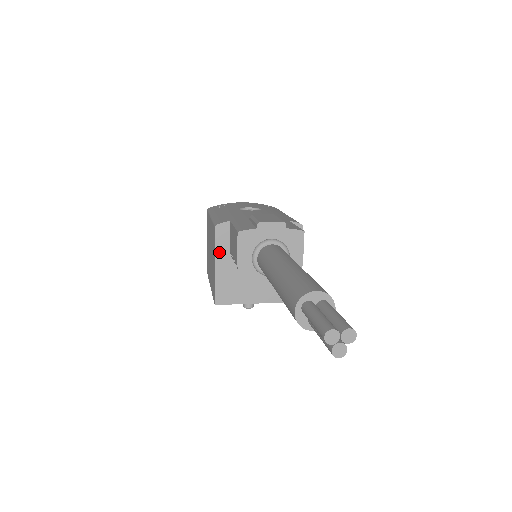
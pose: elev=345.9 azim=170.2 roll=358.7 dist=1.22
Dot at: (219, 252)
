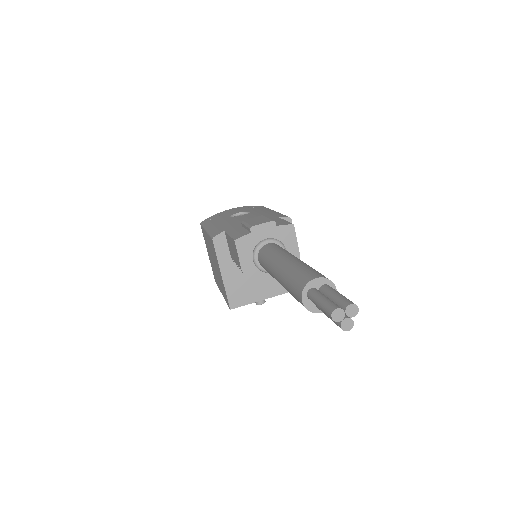
Dot at: (222, 261)
